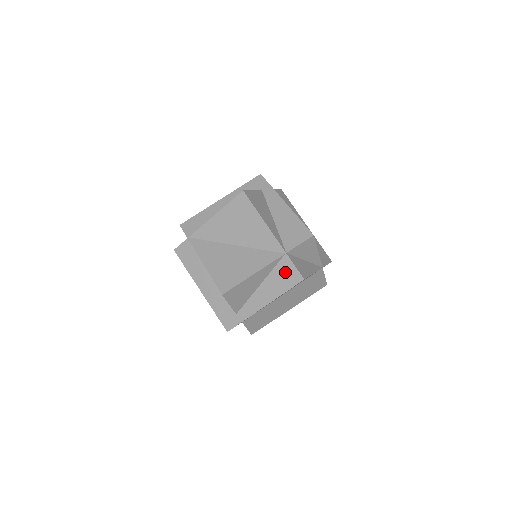
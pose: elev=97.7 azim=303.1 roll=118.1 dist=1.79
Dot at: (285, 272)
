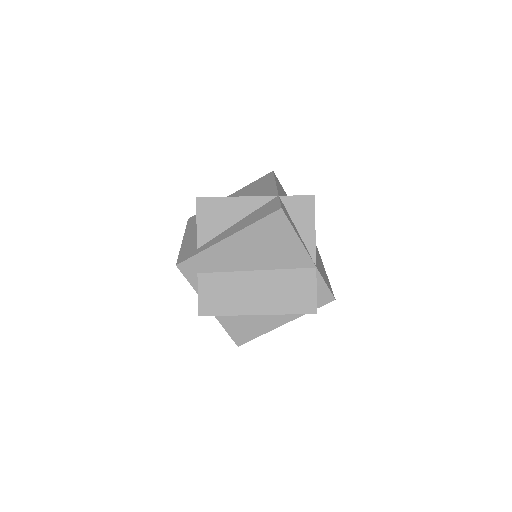
Dot at: (268, 207)
